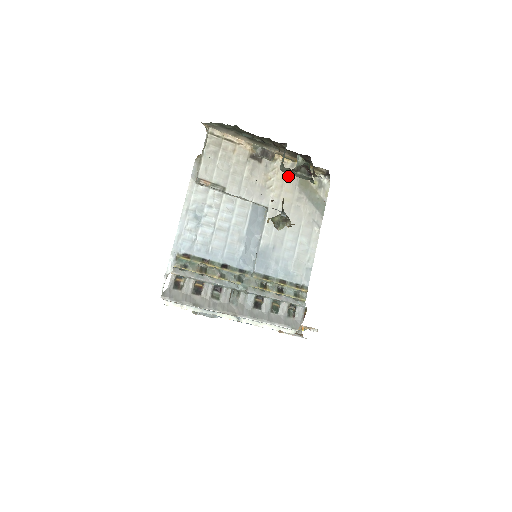
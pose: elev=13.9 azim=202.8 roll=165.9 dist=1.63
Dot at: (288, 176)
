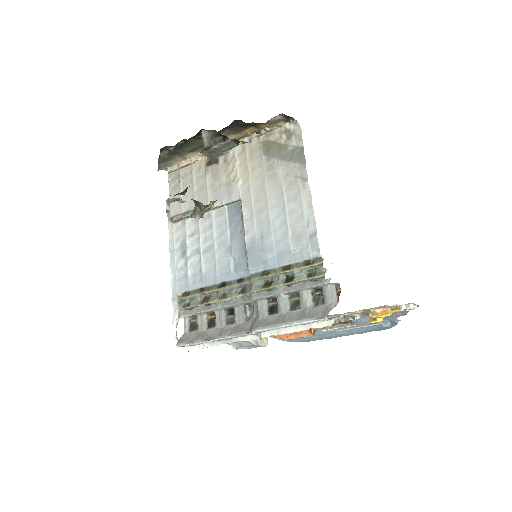
Dot at: (250, 154)
